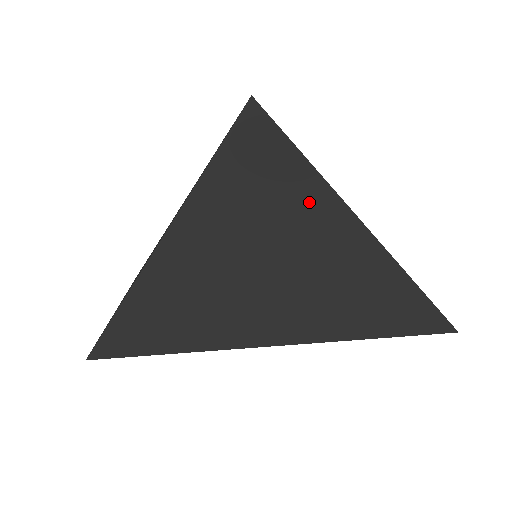
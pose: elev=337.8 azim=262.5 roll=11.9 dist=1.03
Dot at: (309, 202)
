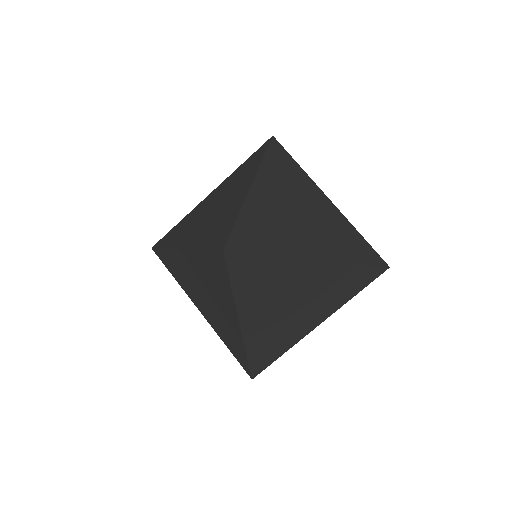
Dot at: (226, 308)
